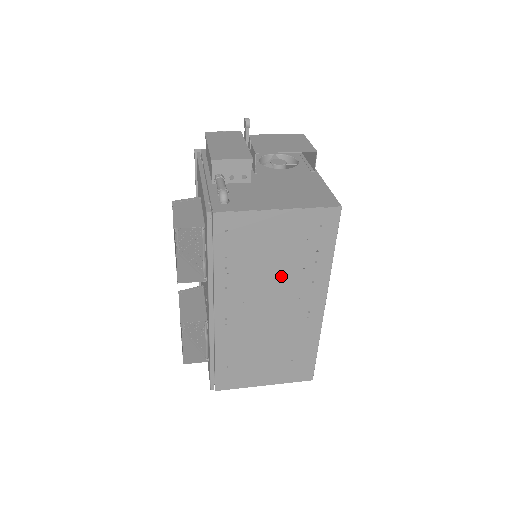
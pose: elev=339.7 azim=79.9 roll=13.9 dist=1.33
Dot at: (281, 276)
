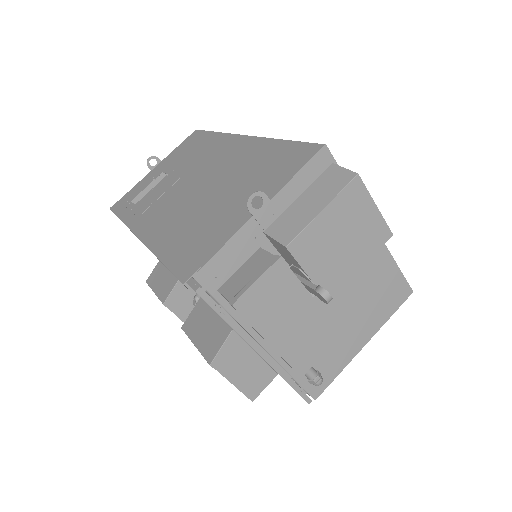
Dot at: occluded
